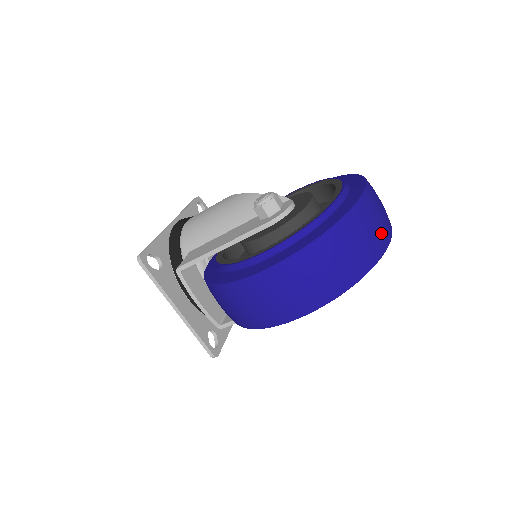
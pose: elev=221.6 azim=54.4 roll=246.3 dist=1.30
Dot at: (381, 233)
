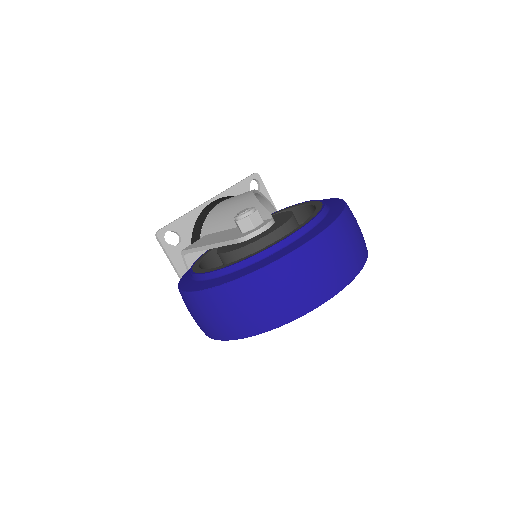
Dot at: (318, 287)
